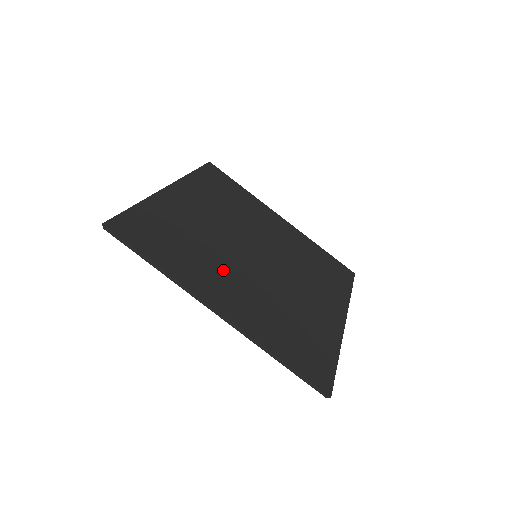
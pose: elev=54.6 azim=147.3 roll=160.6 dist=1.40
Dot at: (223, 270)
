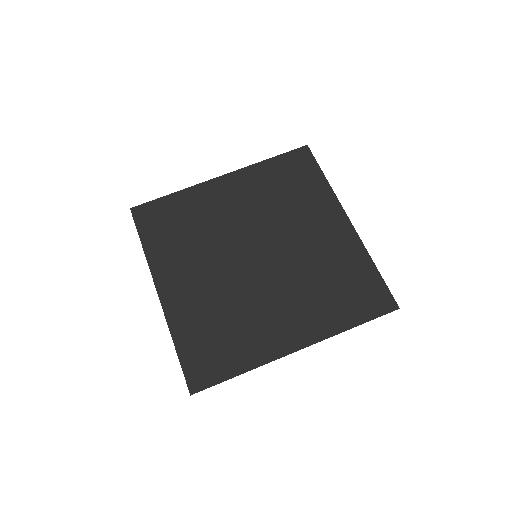
Dot at: (263, 310)
